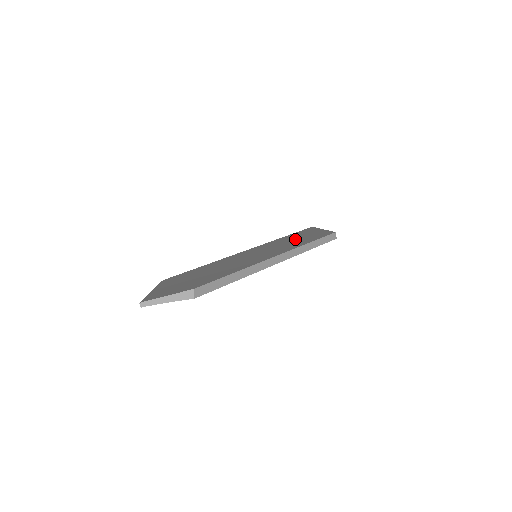
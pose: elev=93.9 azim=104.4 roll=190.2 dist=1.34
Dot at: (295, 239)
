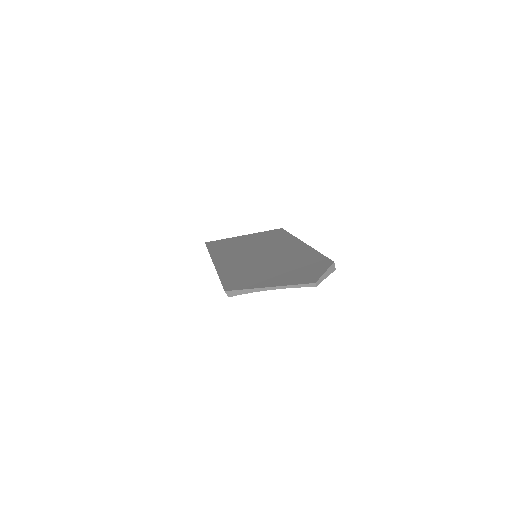
Dot at: (249, 242)
